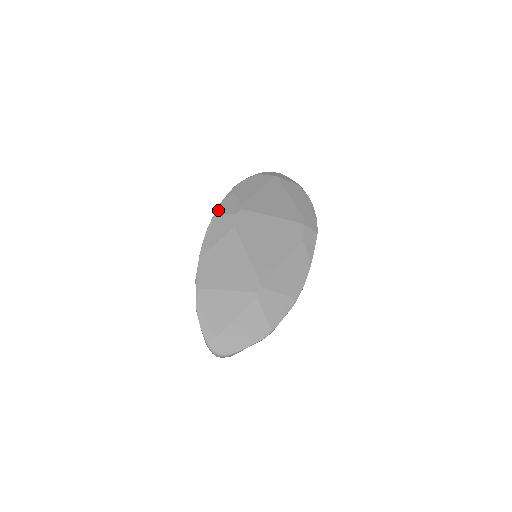
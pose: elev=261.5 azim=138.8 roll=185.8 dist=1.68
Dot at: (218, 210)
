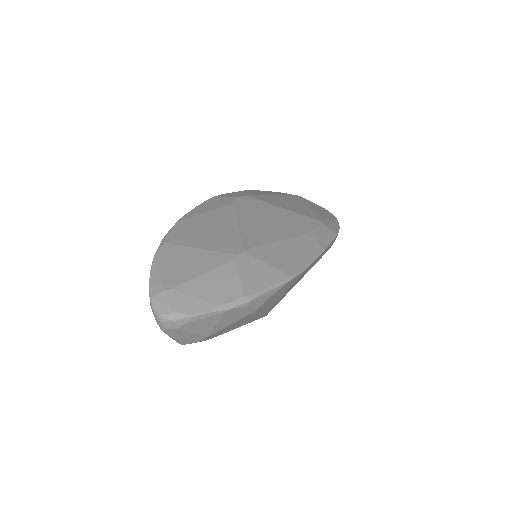
Dot at: (219, 195)
